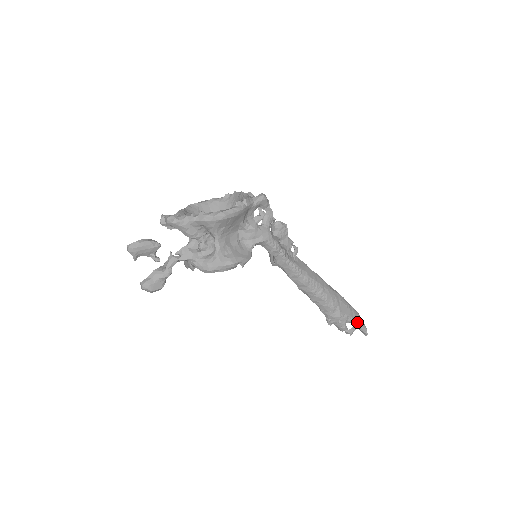
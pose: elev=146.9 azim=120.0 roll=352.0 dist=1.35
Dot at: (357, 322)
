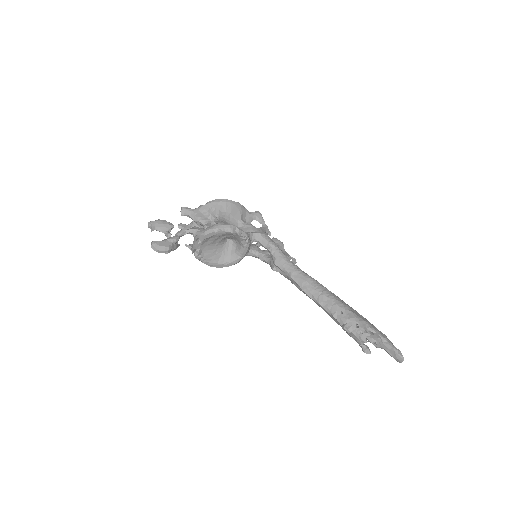
Dot at: (381, 335)
